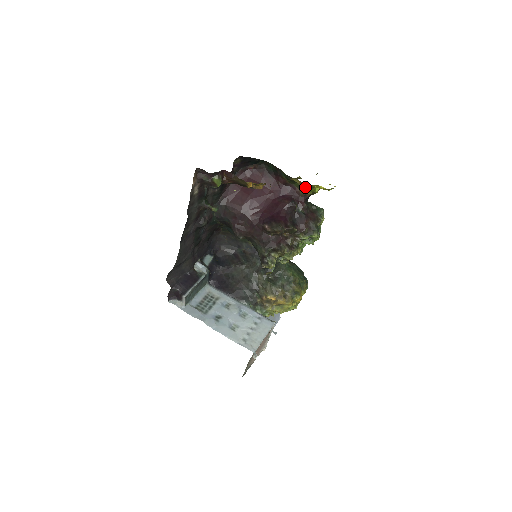
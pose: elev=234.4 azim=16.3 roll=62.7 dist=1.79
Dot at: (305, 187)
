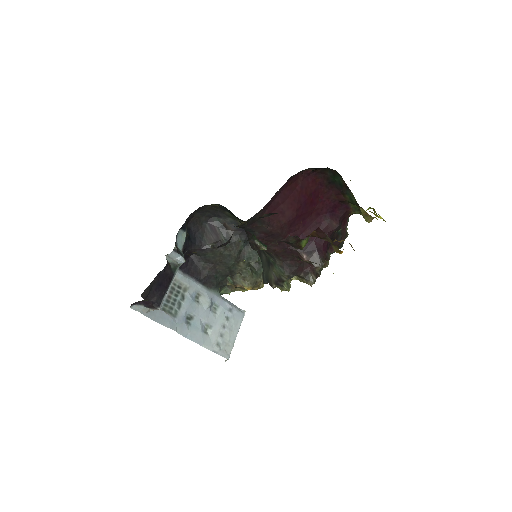
Dot at: (368, 219)
